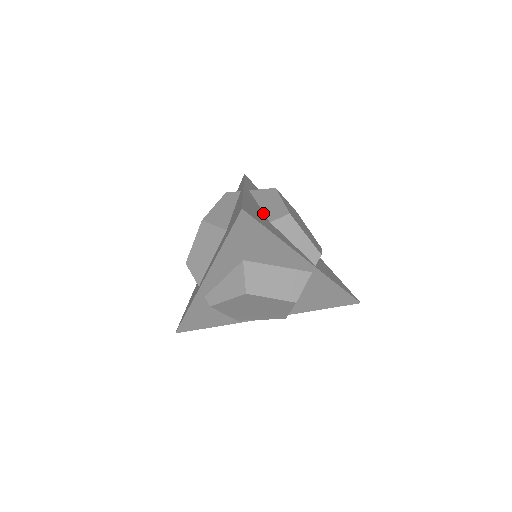
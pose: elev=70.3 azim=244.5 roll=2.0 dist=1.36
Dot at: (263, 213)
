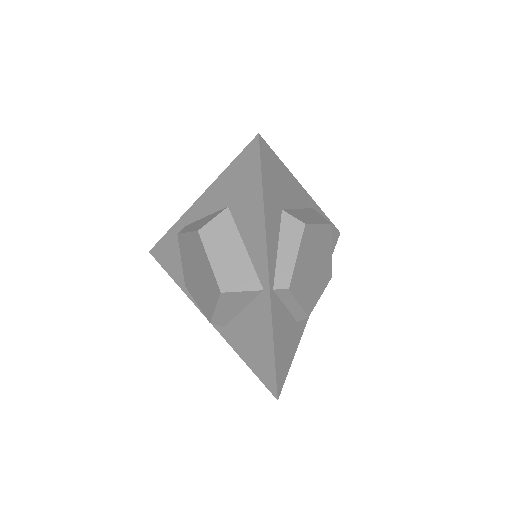
Dot at: (289, 206)
